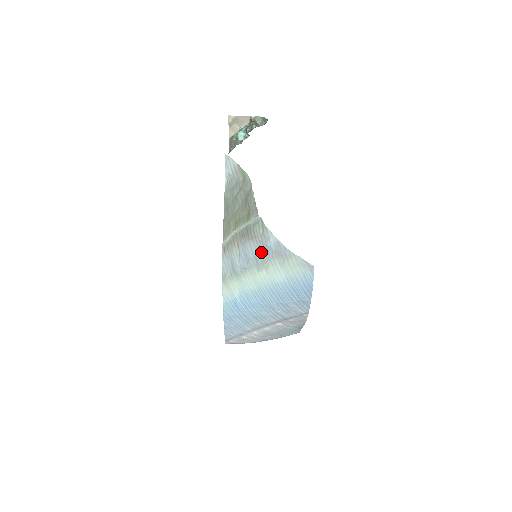
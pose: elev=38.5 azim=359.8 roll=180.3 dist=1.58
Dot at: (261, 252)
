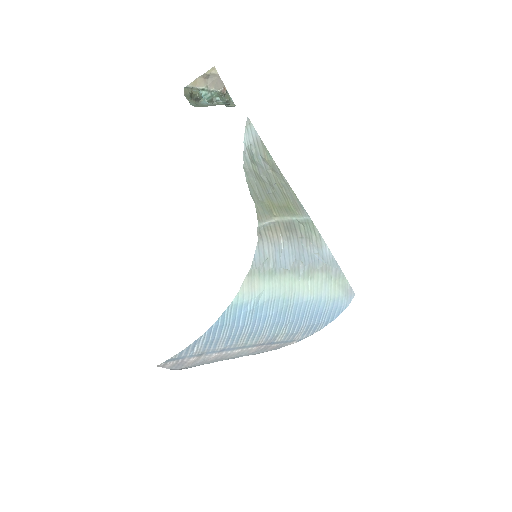
Dot at: (310, 258)
